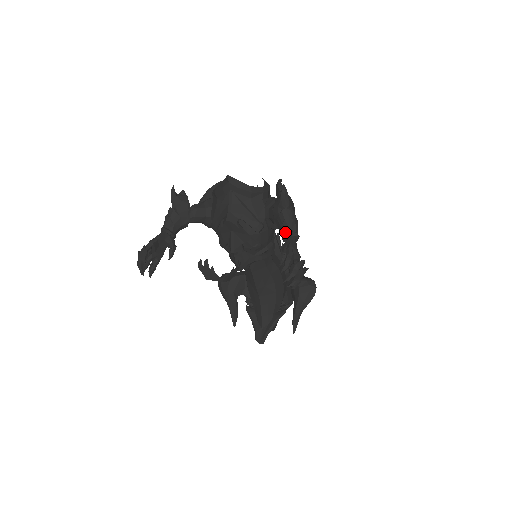
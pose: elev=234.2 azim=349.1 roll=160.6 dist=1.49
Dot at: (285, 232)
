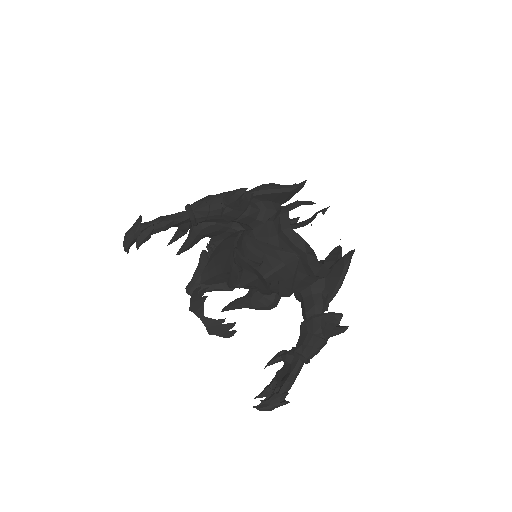
Dot at: (301, 353)
